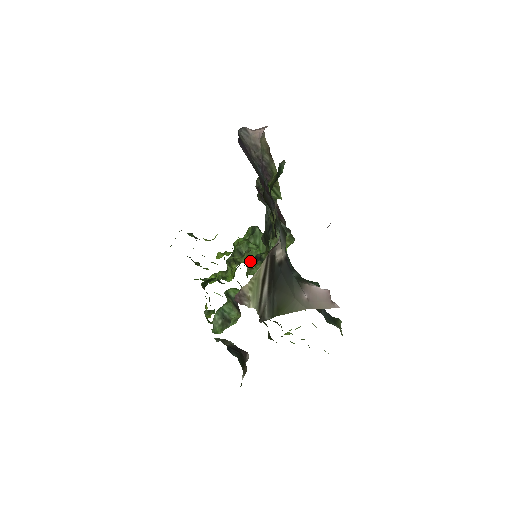
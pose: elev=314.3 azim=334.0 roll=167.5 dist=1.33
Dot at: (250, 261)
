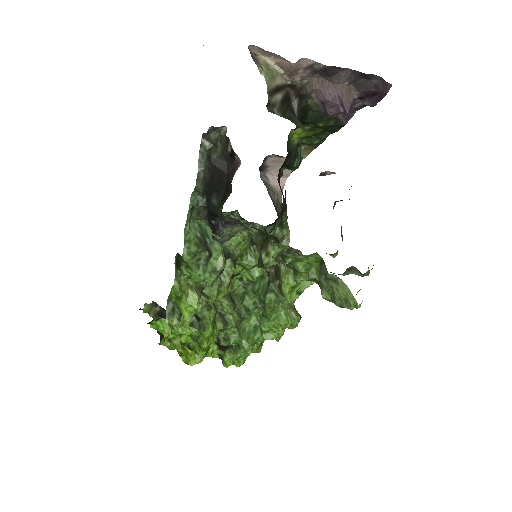
Dot at: occluded
